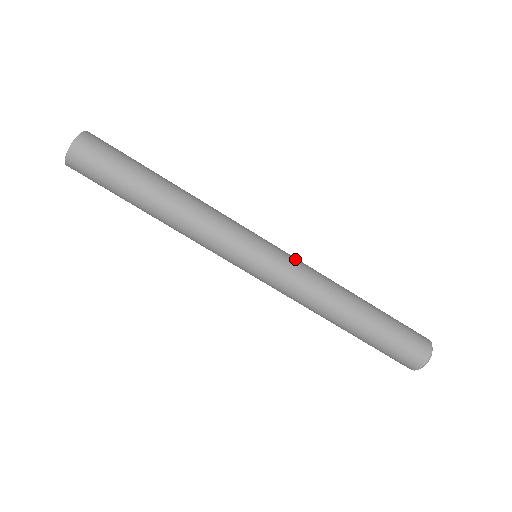
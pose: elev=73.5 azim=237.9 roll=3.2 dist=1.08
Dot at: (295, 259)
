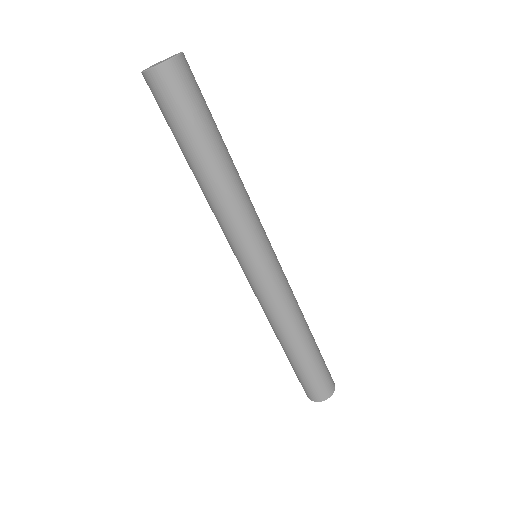
Dot at: occluded
